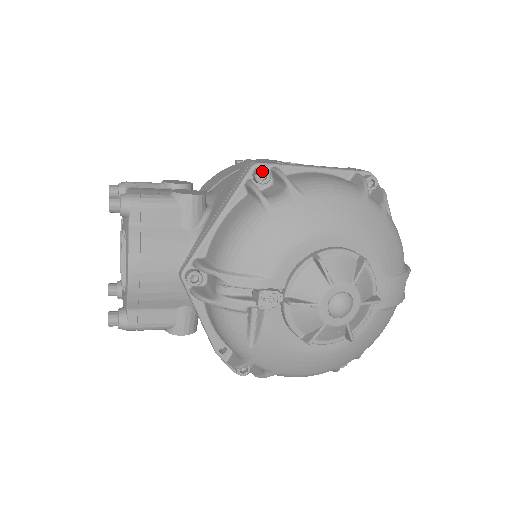
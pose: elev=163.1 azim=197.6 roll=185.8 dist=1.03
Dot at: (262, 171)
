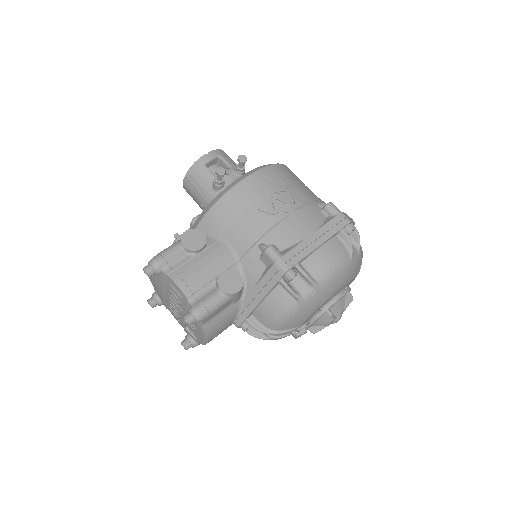
Dot at: (293, 277)
